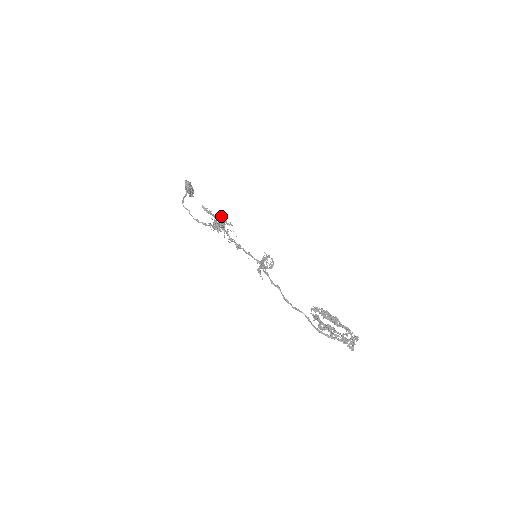
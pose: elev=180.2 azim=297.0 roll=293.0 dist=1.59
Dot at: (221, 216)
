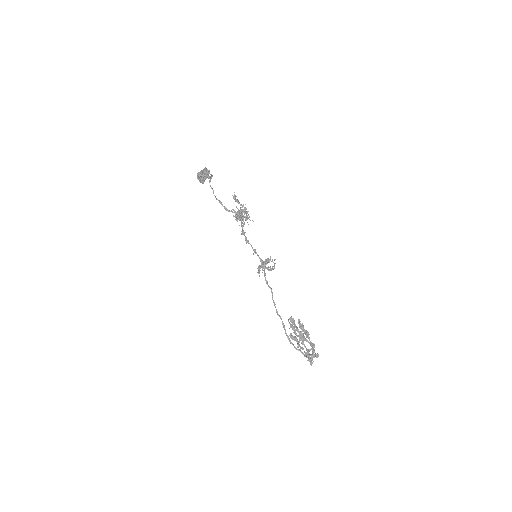
Dot at: (246, 209)
